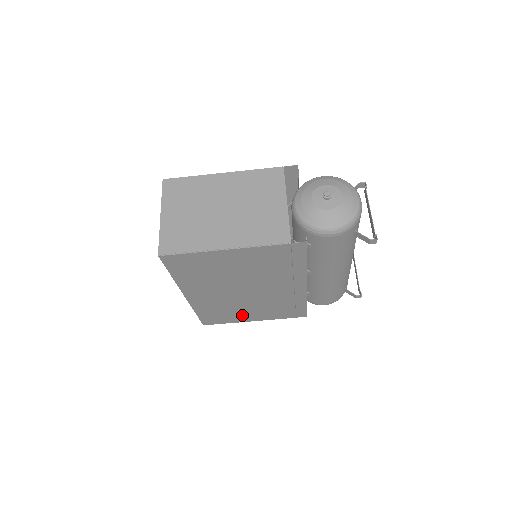
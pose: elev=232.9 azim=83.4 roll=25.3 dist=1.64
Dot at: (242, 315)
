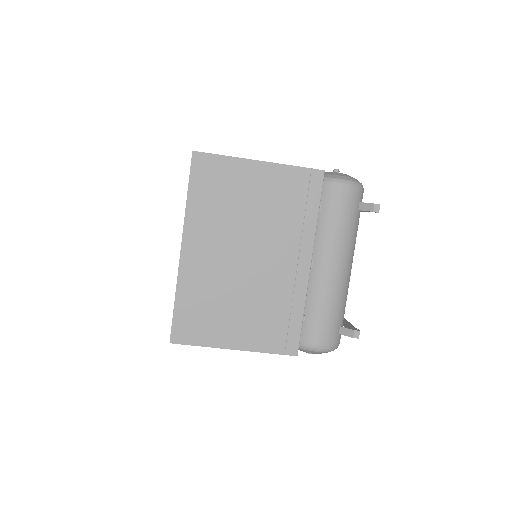
Dot at: (225, 325)
